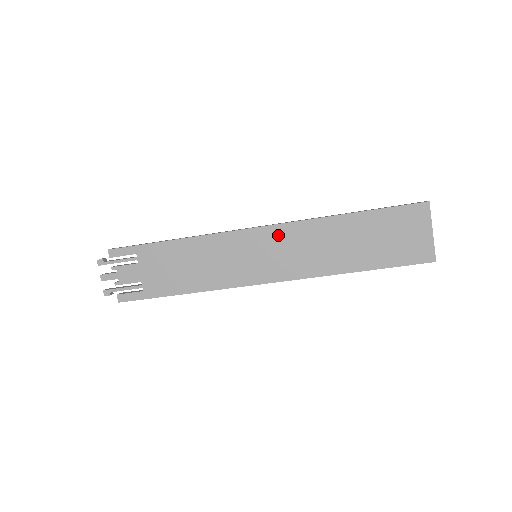
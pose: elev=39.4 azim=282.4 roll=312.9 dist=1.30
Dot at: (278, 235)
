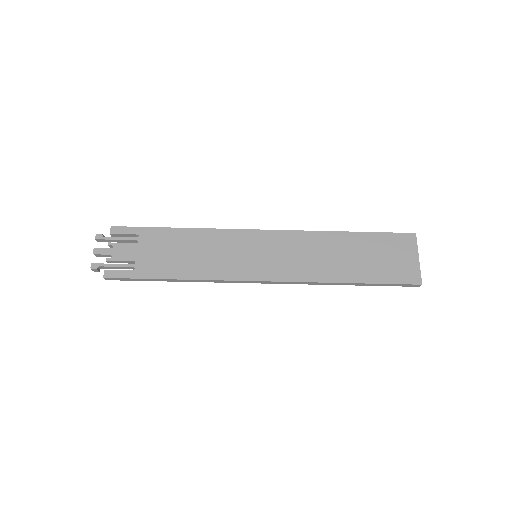
Dot at: (281, 239)
